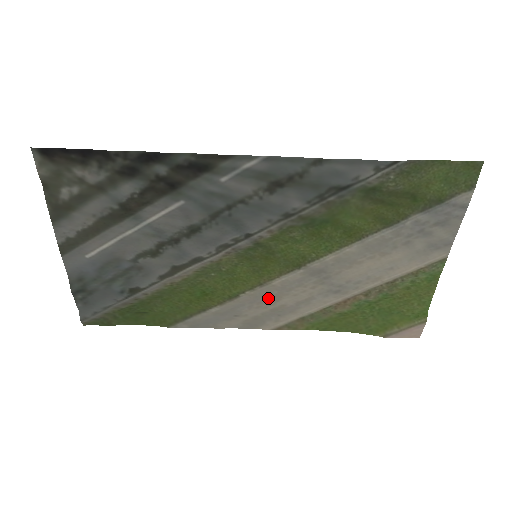
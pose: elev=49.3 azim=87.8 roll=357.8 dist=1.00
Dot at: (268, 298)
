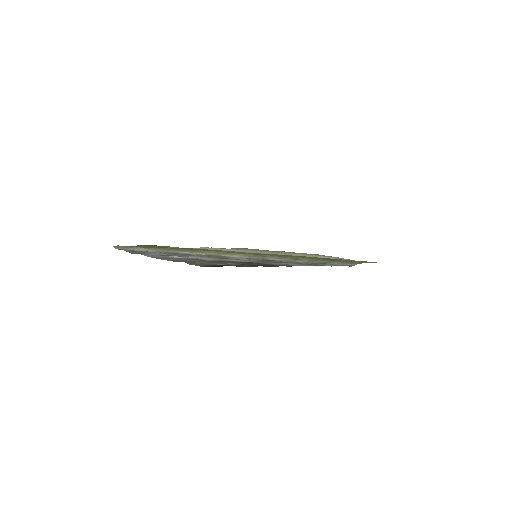
Dot at: occluded
